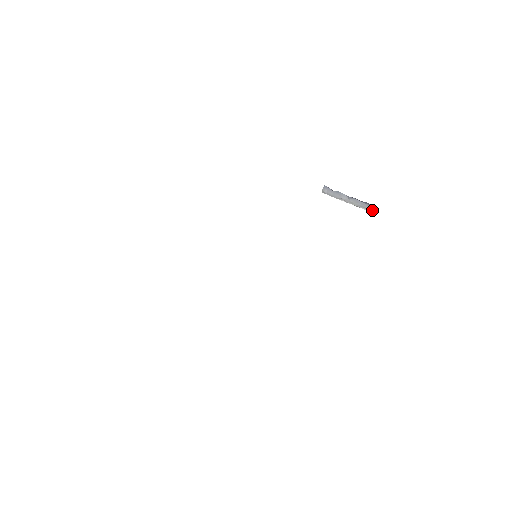
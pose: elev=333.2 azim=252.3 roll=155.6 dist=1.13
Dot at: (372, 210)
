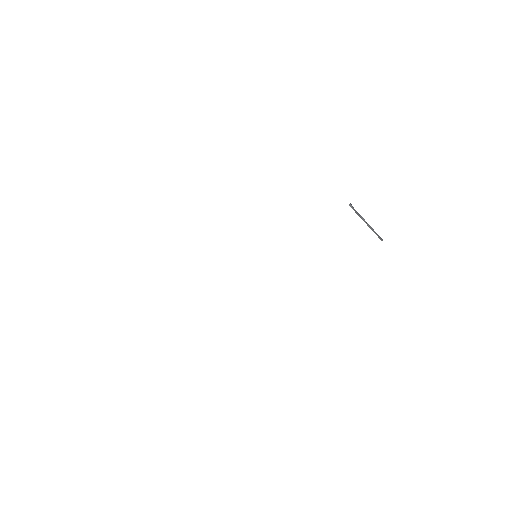
Dot at: (381, 239)
